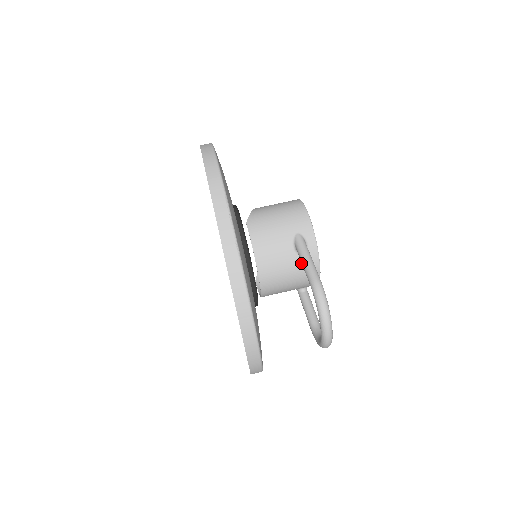
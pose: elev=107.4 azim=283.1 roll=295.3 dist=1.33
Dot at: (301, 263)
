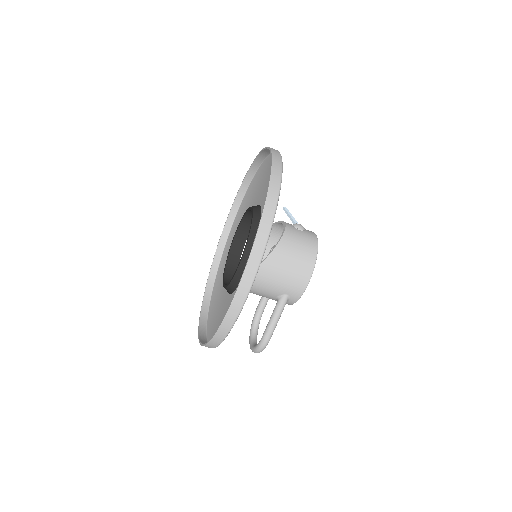
Dot at: (276, 300)
